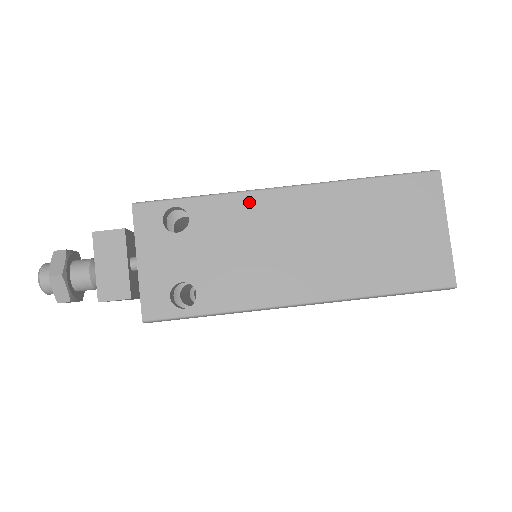
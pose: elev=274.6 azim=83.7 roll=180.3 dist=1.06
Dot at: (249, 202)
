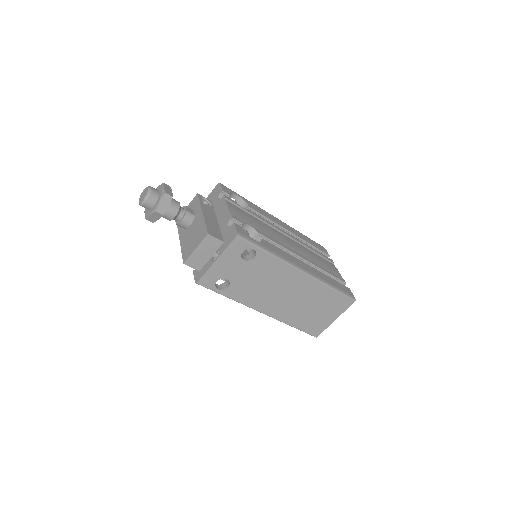
Dot at: (283, 267)
